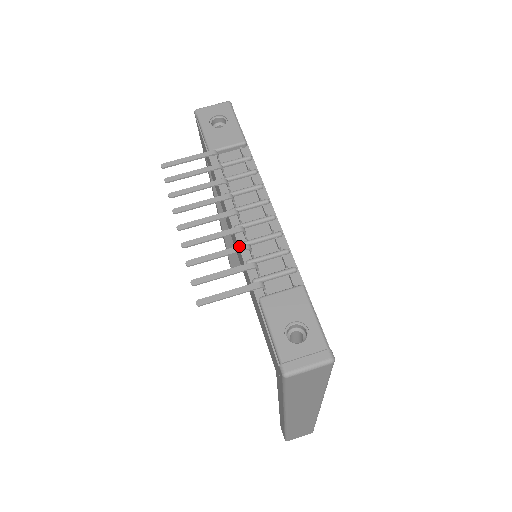
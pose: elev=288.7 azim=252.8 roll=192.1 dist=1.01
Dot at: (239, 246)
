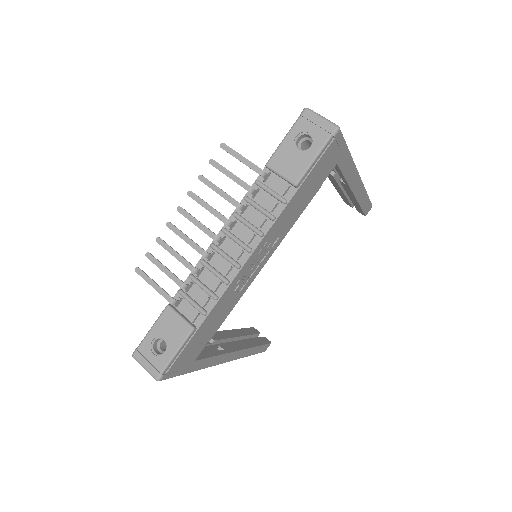
Dot at: (189, 264)
